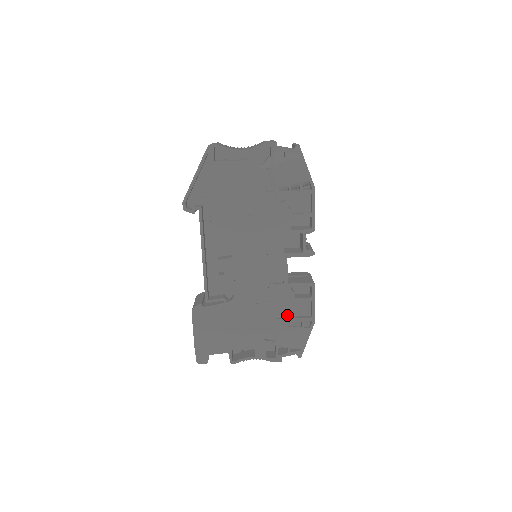
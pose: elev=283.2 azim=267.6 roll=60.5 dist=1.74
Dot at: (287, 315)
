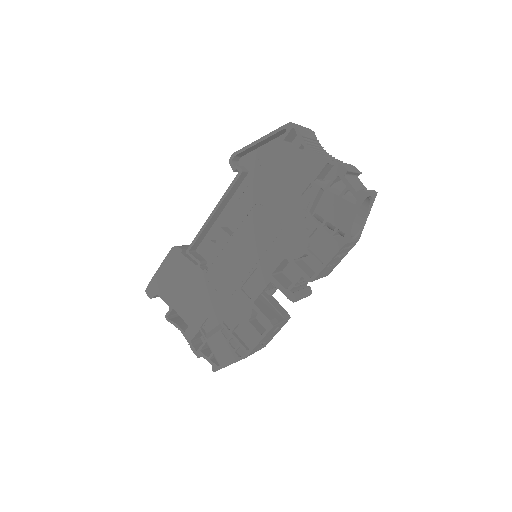
Dot at: (232, 327)
